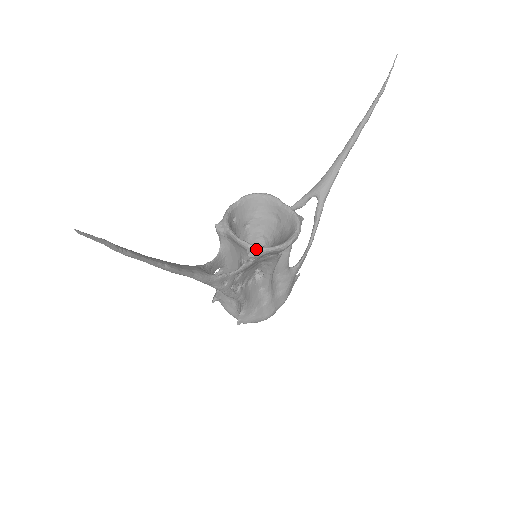
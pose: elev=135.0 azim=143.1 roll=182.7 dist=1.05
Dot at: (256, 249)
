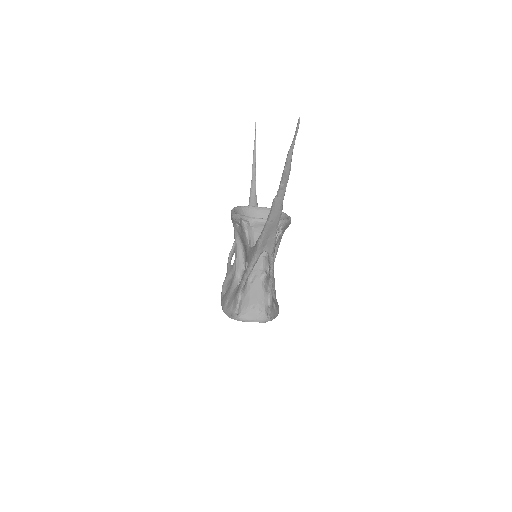
Dot at: (282, 221)
